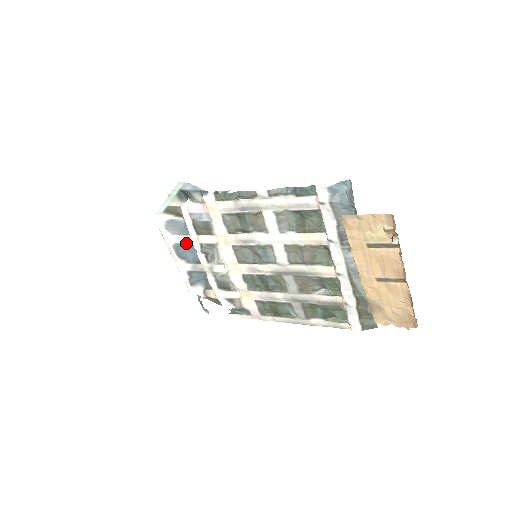
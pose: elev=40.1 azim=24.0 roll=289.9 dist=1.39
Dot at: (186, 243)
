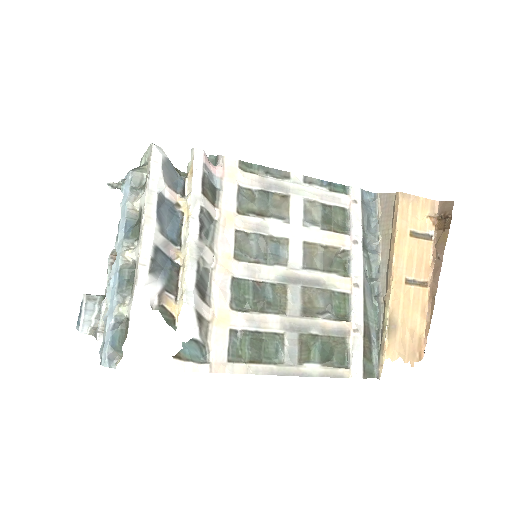
Dot at: (173, 203)
